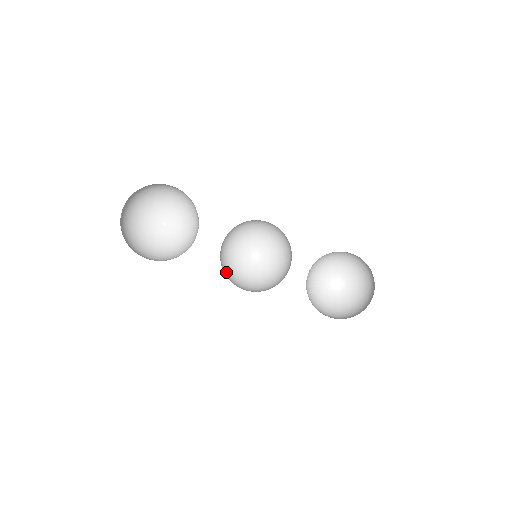
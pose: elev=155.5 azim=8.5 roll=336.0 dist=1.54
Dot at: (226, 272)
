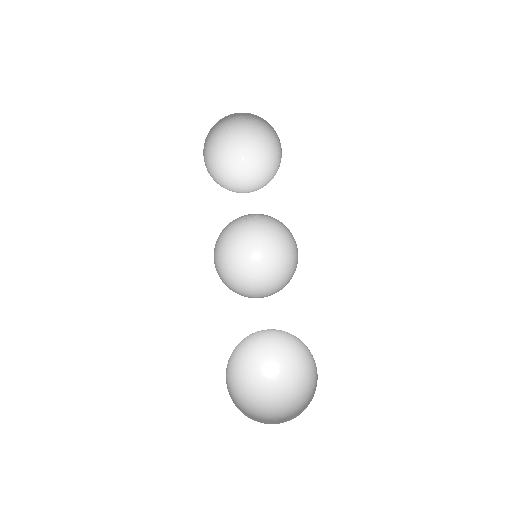
Dot at: (234, 246)
